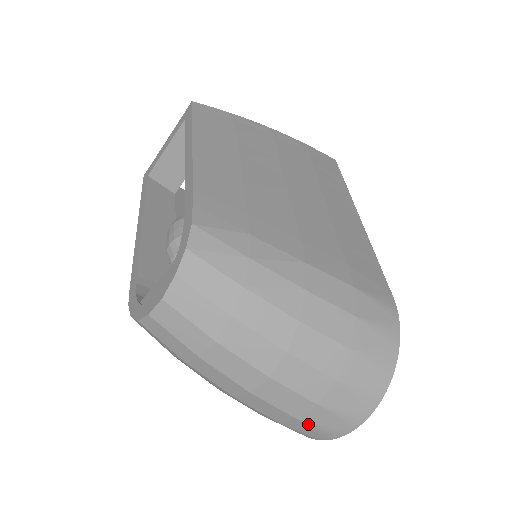
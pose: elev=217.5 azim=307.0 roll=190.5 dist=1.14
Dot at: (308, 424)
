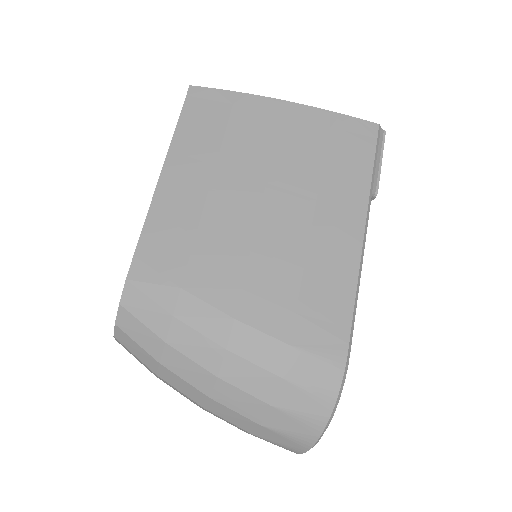
Dot at: occluded
